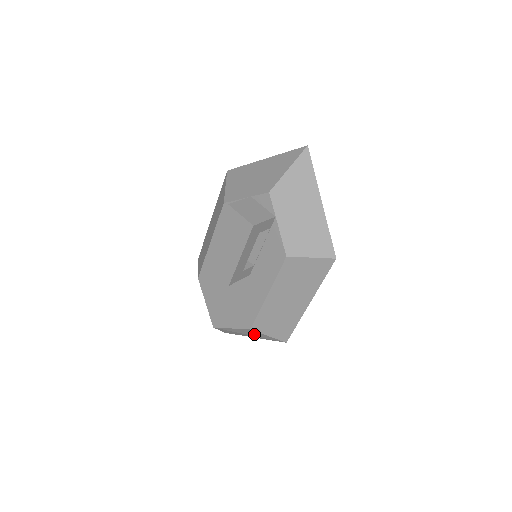
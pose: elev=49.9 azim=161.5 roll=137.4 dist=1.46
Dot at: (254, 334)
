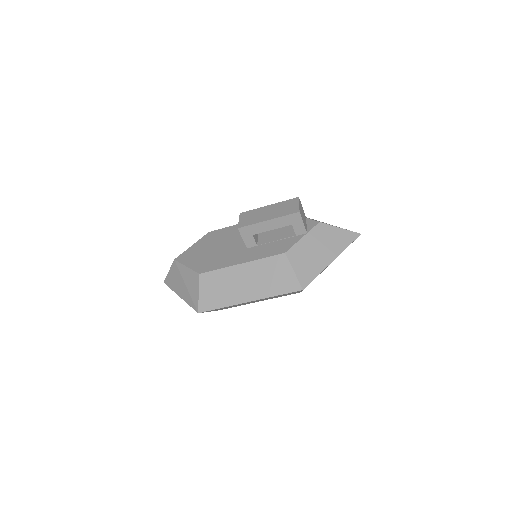
Dot at: (191, 285)
